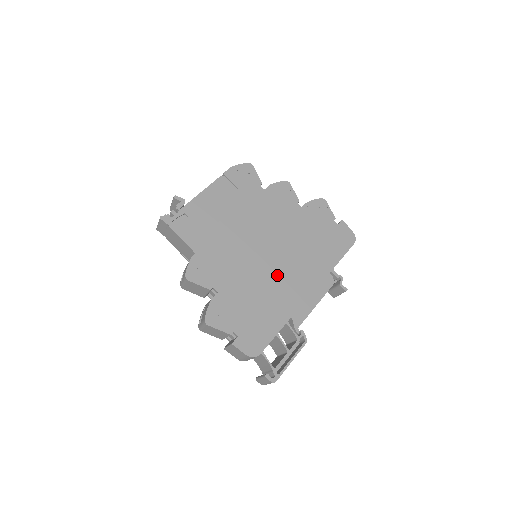
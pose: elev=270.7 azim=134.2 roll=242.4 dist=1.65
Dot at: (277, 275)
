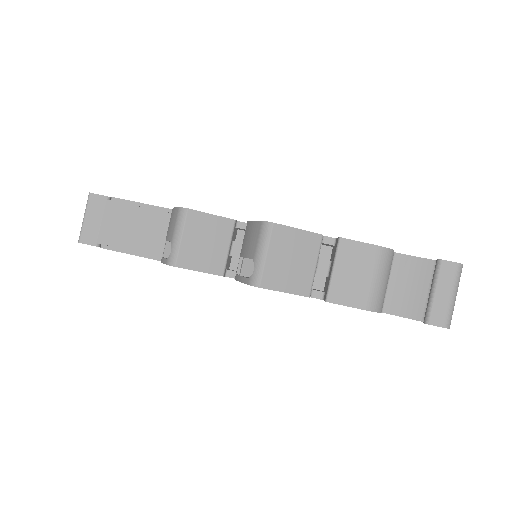
Dot at: occluded
